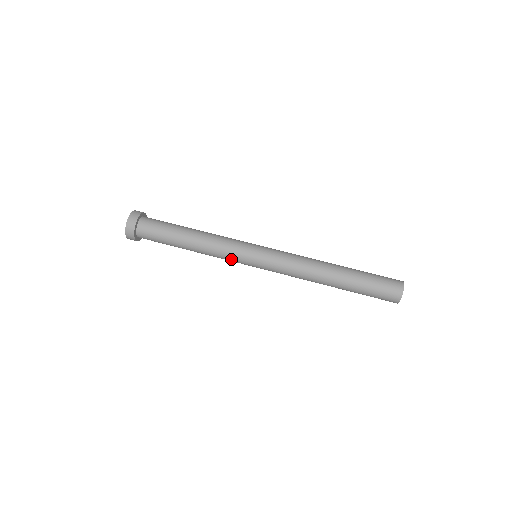
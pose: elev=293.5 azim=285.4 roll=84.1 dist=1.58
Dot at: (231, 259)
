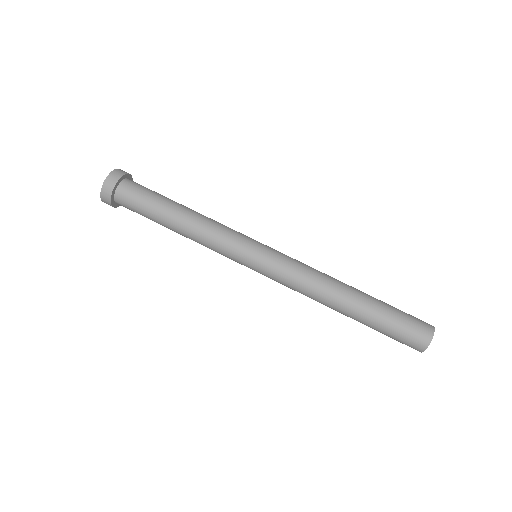
Dot at: (224, 255)
